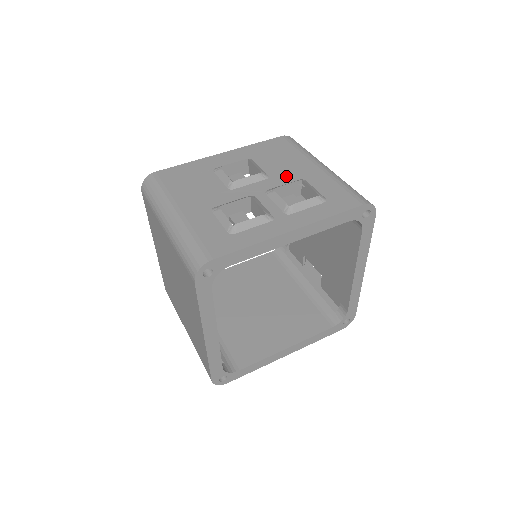
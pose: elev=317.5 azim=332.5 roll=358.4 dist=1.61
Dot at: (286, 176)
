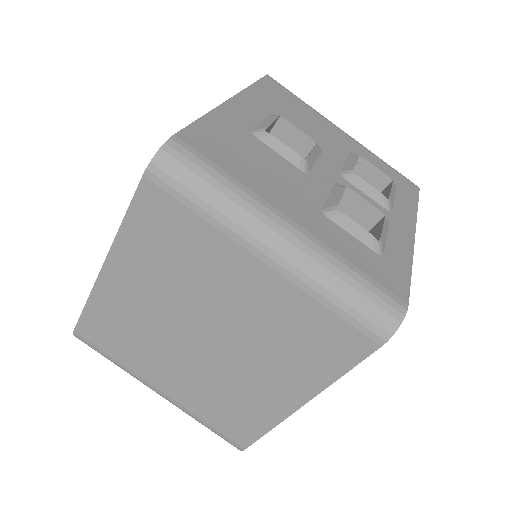
Dot at: (334, 147)
